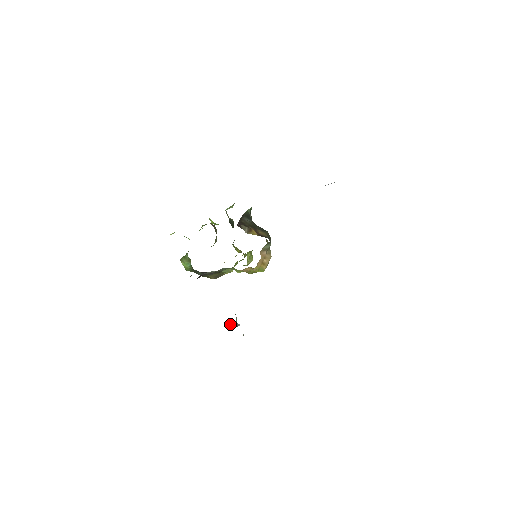
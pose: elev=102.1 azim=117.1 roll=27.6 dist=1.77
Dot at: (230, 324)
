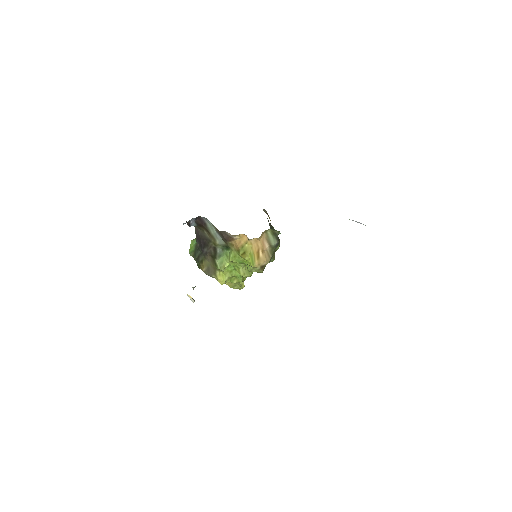
Dot at: (187, 295)
